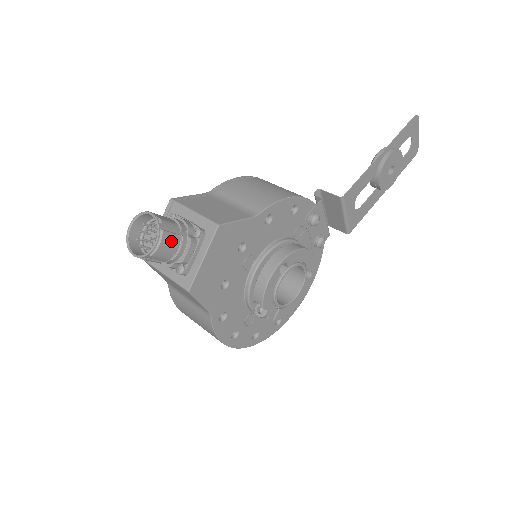
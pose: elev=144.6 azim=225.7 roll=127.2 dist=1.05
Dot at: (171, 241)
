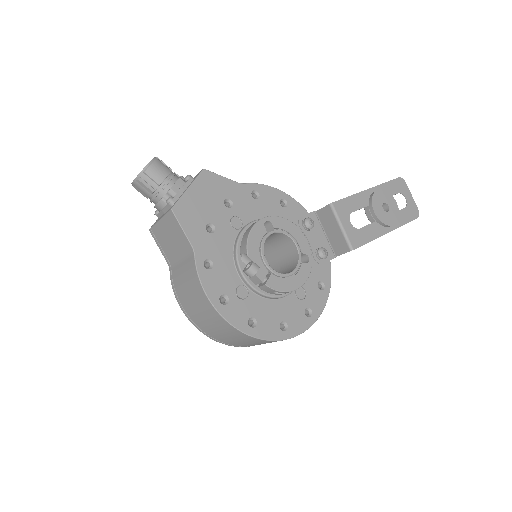
Dot at: (162, 168)
